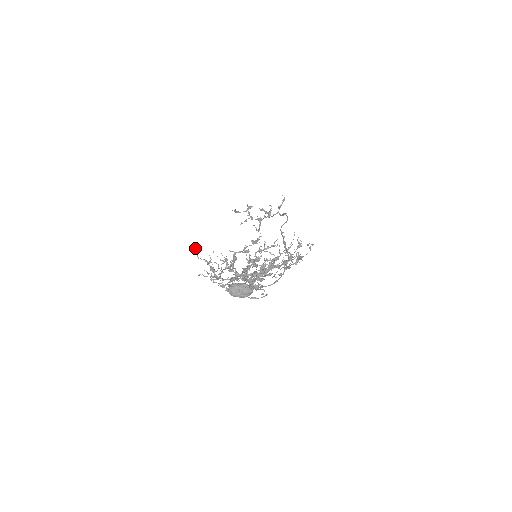
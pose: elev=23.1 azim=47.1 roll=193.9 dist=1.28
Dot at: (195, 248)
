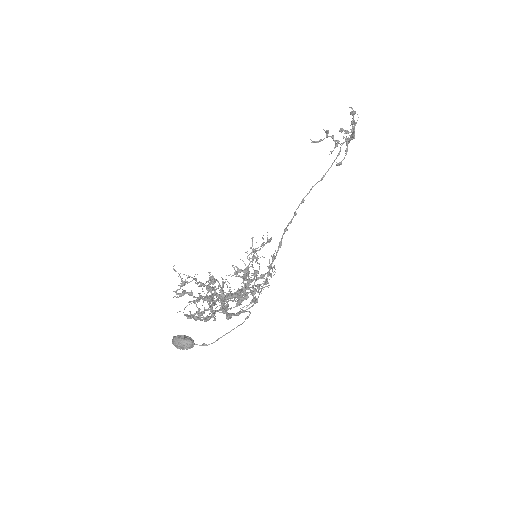
Dot at: occluded
